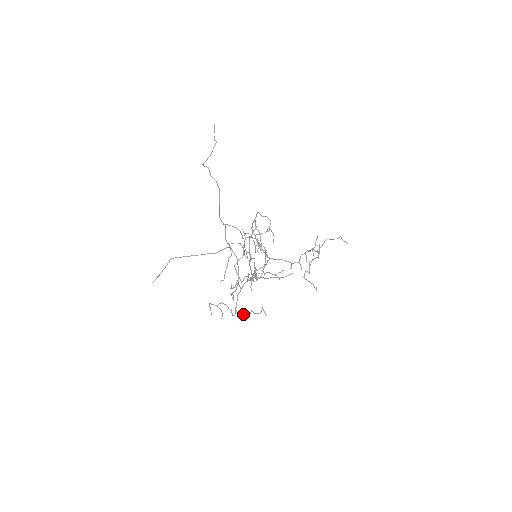
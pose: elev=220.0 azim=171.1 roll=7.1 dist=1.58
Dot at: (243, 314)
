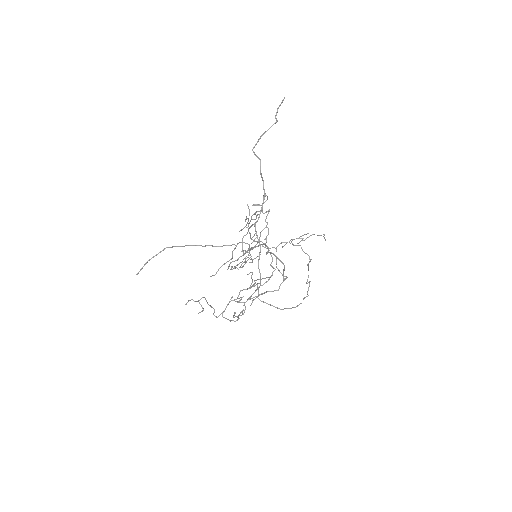
Dot at: (228, 319)
